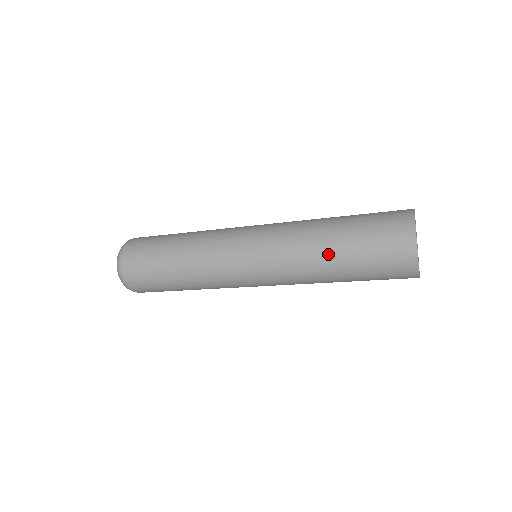
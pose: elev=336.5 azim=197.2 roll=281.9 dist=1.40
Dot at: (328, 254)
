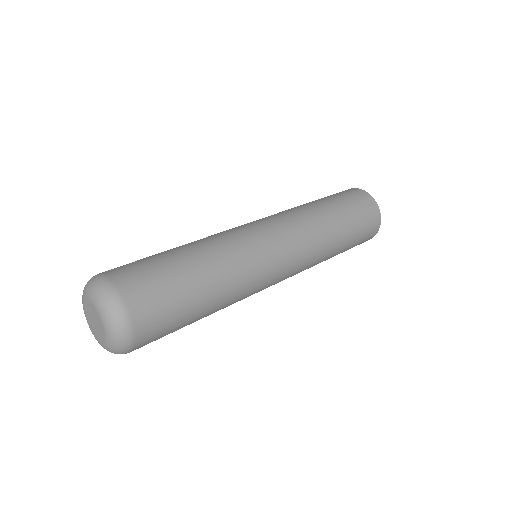
Dot at: (332, 219)
